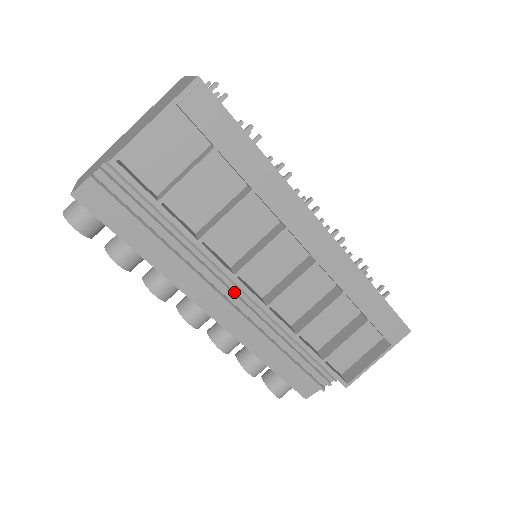
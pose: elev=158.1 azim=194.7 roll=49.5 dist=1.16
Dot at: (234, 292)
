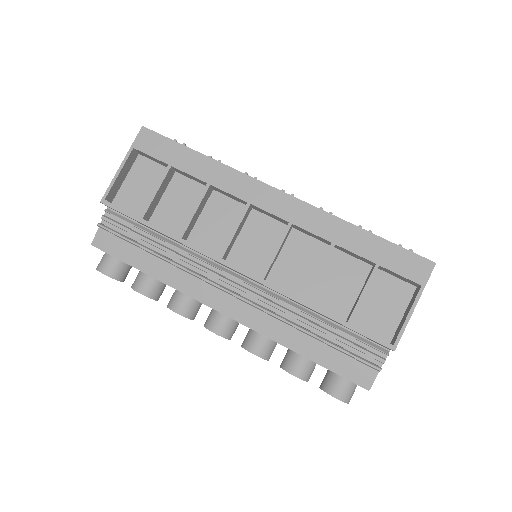
Dot at: (235, 283)
